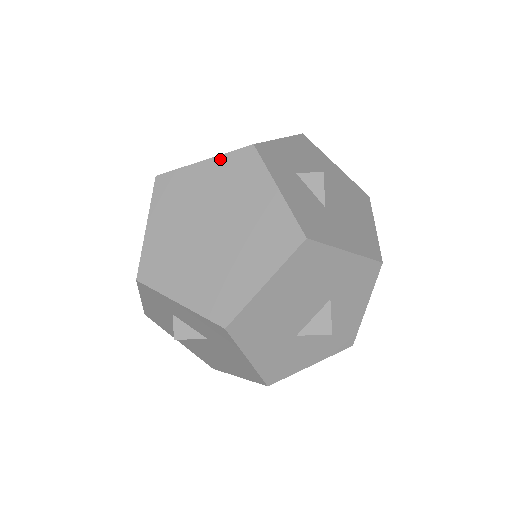
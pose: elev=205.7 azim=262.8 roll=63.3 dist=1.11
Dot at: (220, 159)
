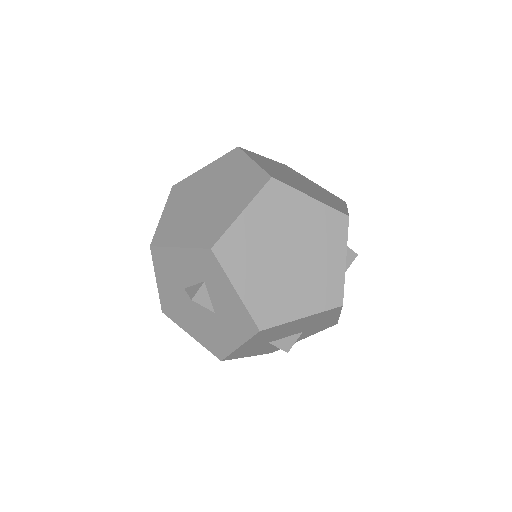
Dot at: (324, 207)
